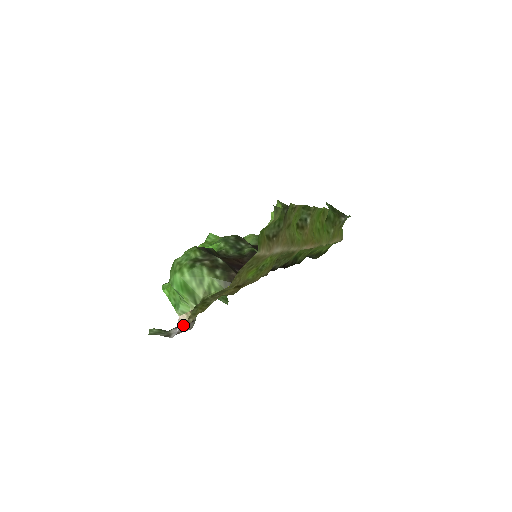
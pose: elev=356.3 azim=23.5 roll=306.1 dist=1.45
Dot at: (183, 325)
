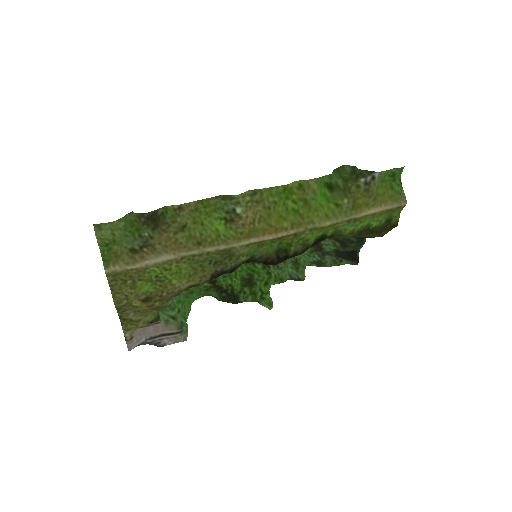
Dot at: (133, 339)
